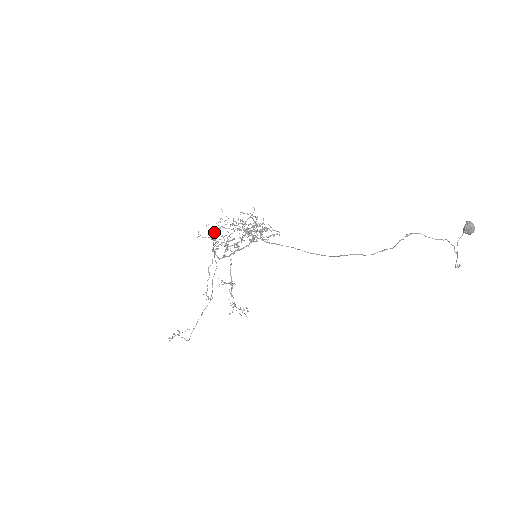
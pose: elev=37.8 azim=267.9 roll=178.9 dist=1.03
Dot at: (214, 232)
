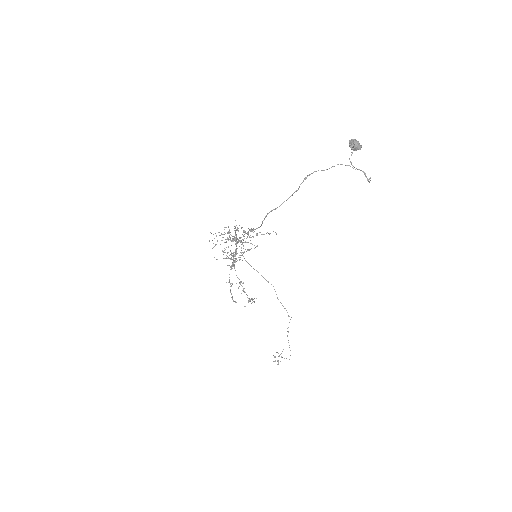
Dot at: occluded
